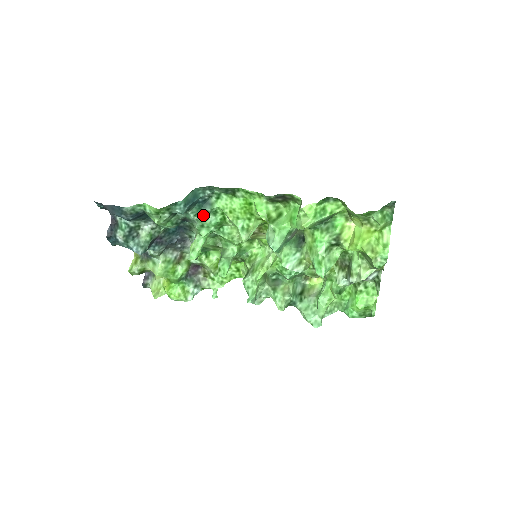
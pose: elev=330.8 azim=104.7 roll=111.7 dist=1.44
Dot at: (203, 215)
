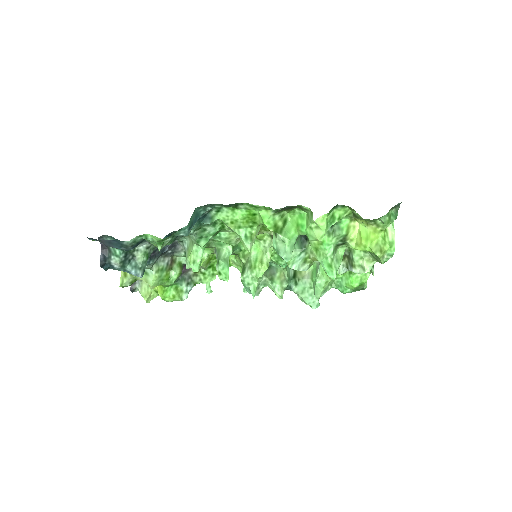
Dot at: (201, 227)
